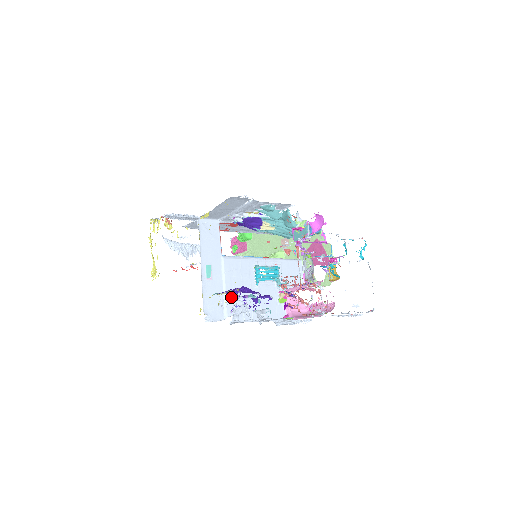
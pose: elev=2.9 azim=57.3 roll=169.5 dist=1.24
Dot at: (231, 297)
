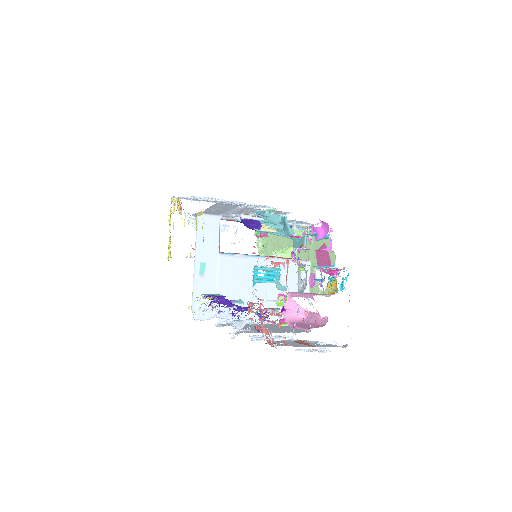
Dot at: (211, 304)
